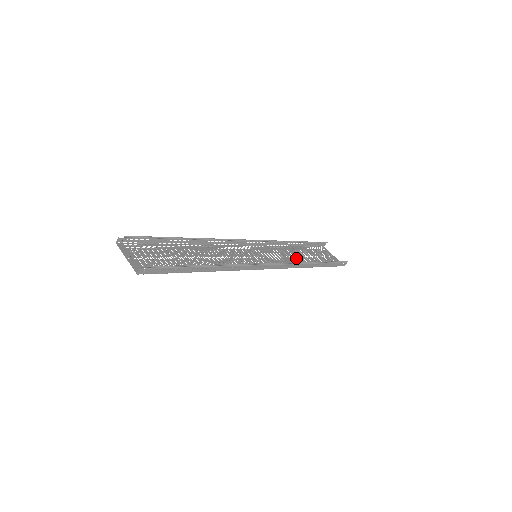
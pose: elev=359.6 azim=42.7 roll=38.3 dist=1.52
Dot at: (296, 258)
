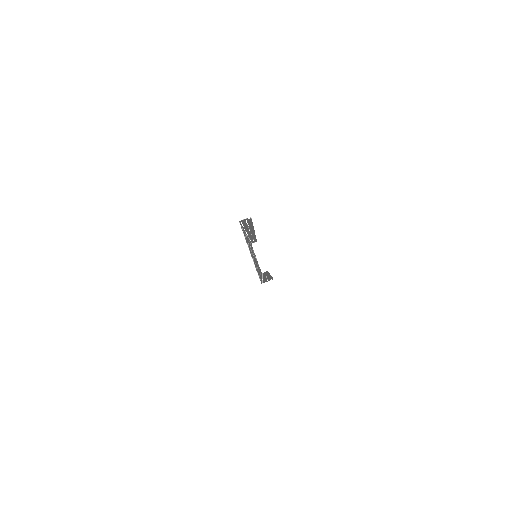
Dot at: occluded
